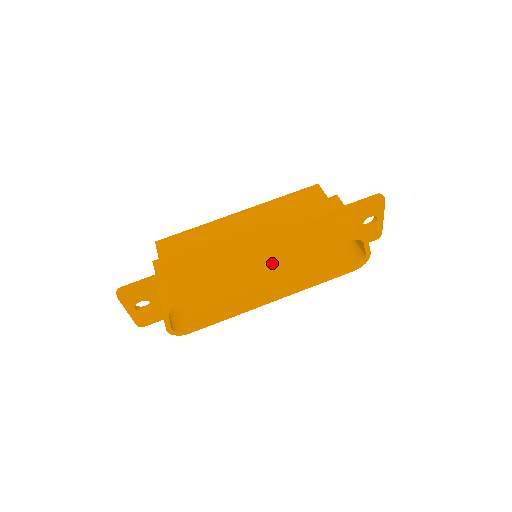
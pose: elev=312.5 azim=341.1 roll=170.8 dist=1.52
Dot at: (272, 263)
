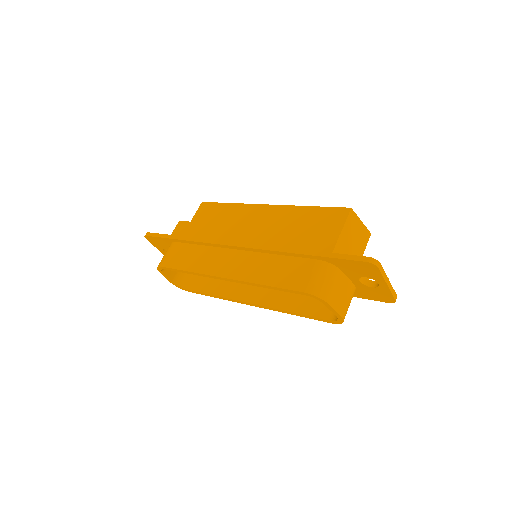
Dot at: (231, 275)
